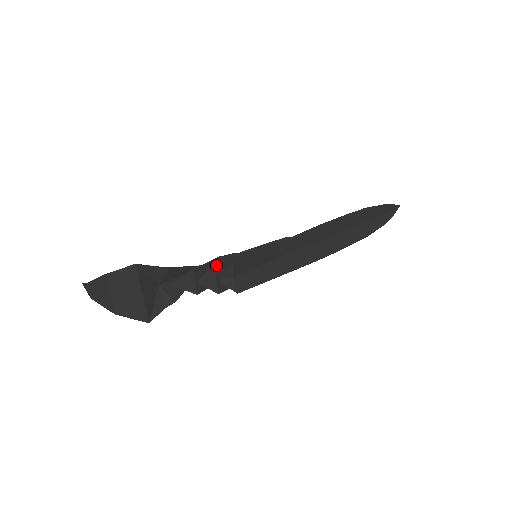
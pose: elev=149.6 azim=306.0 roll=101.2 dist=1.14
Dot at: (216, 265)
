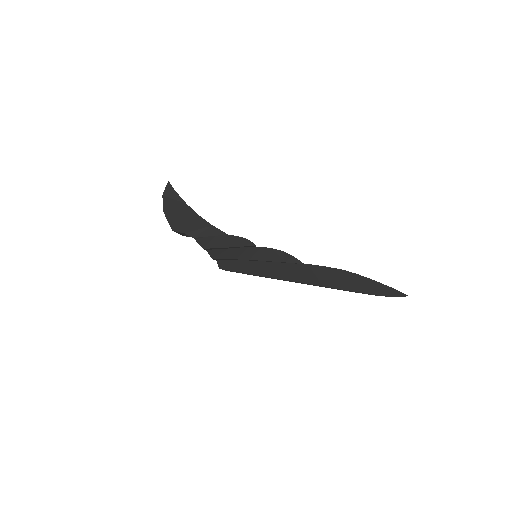
Dot at: occluded
